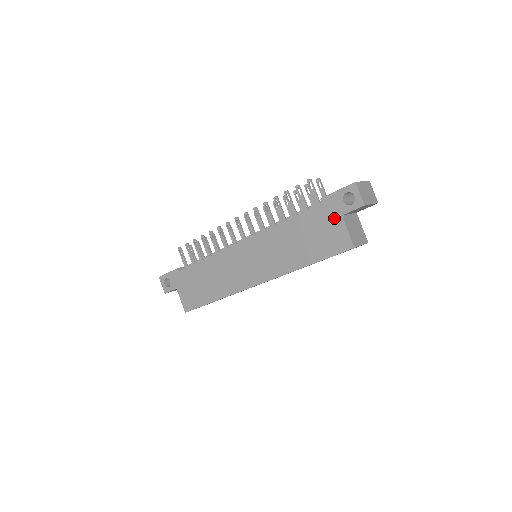
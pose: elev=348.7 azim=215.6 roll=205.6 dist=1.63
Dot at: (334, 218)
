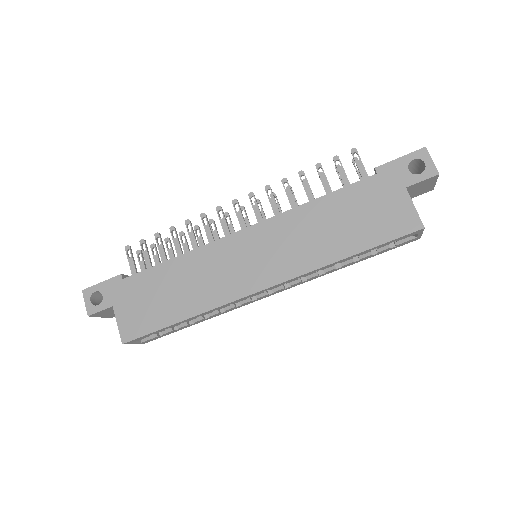
Dot at: (395, 191)
